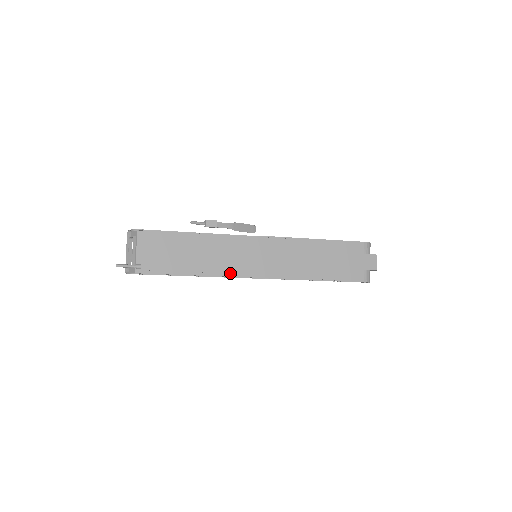
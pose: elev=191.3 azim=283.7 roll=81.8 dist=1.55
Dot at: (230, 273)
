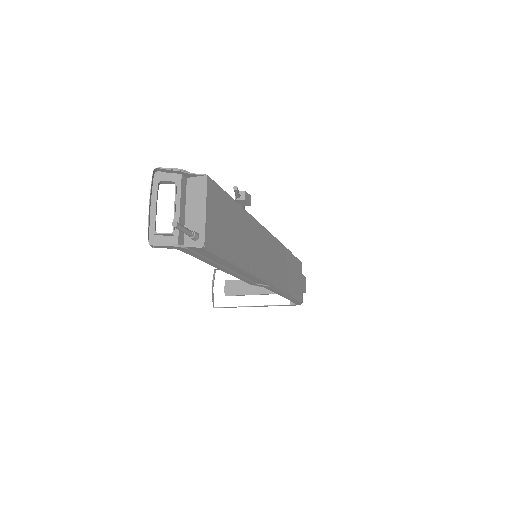
Dot at: (257, 272)
